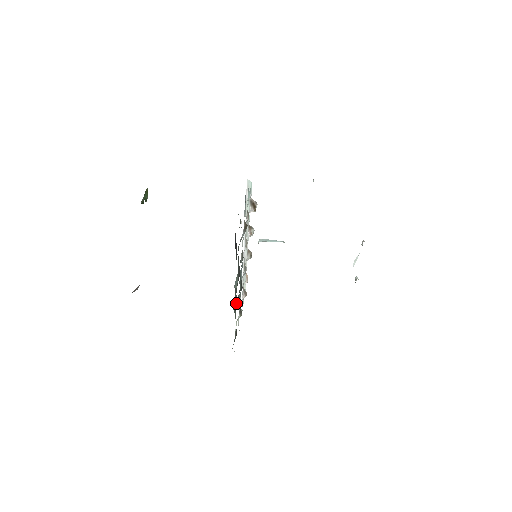
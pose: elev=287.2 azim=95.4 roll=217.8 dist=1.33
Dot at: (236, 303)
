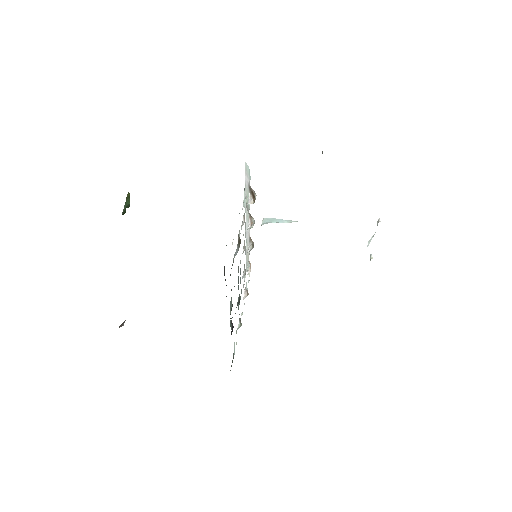
Dot at: (232, 326)
